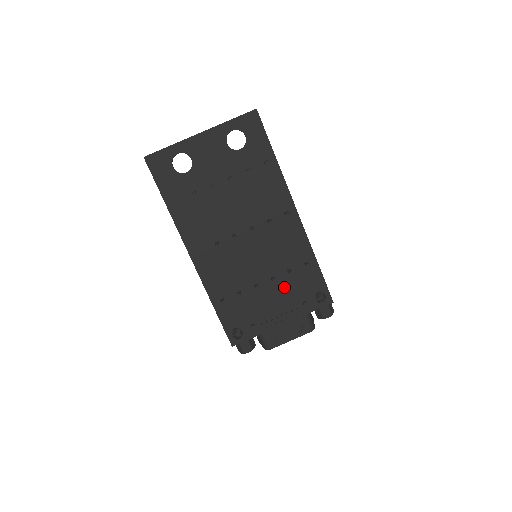
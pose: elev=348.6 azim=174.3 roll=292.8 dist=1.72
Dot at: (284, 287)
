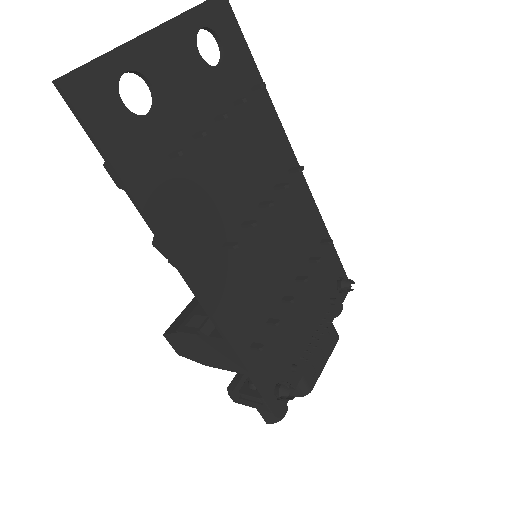
Dot at: (310, 287)
